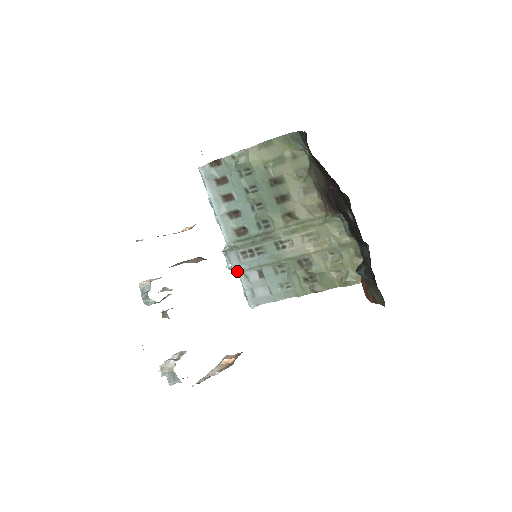
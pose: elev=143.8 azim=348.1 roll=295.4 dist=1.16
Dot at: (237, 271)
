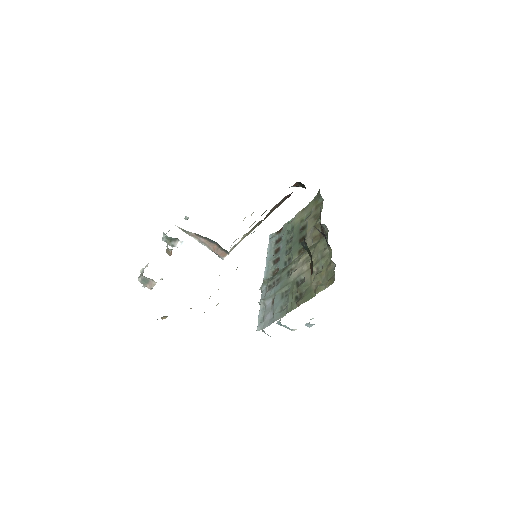
Dot at: (260, 300)
